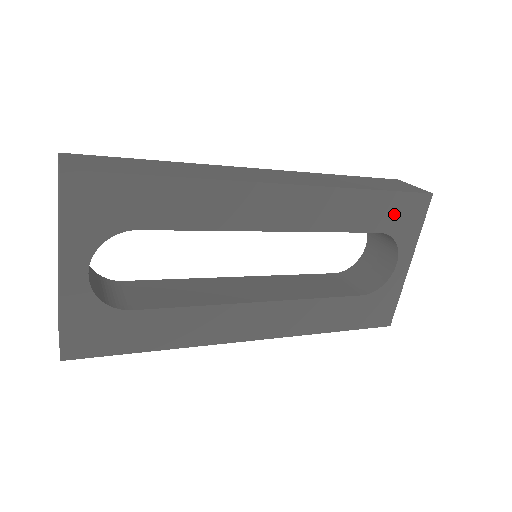
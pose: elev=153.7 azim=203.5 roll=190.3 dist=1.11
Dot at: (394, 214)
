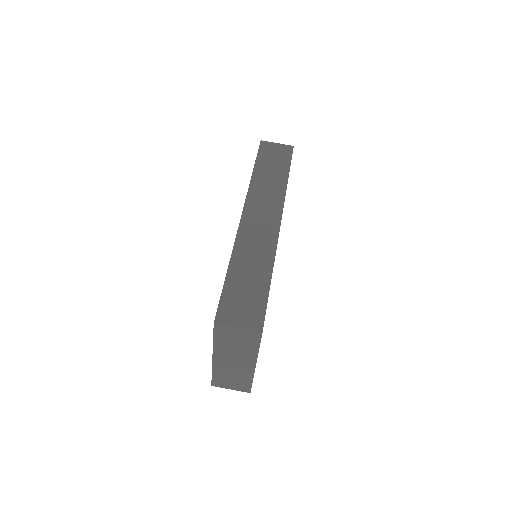
Dot at: occluded
